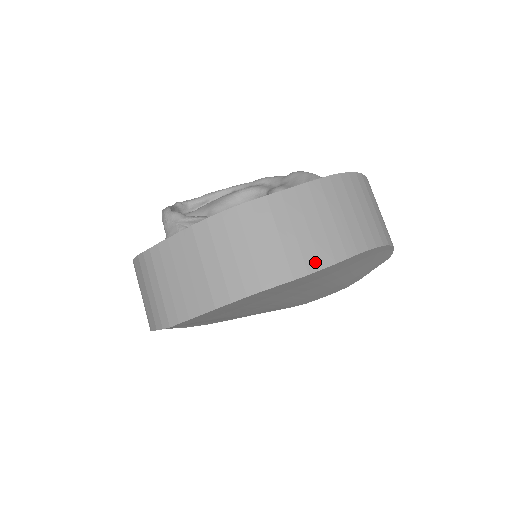
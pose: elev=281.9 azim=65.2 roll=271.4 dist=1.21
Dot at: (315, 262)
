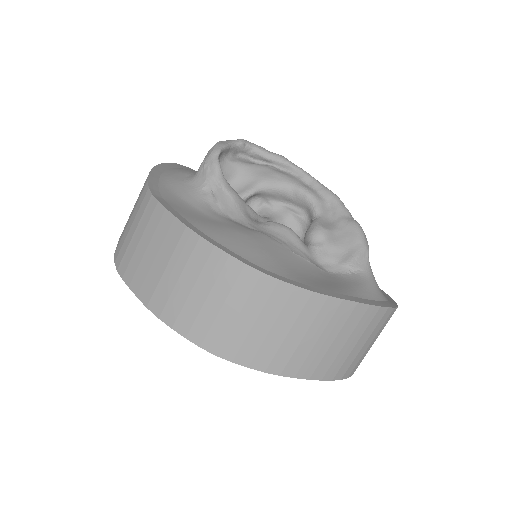
Dot at: (247, 358)
